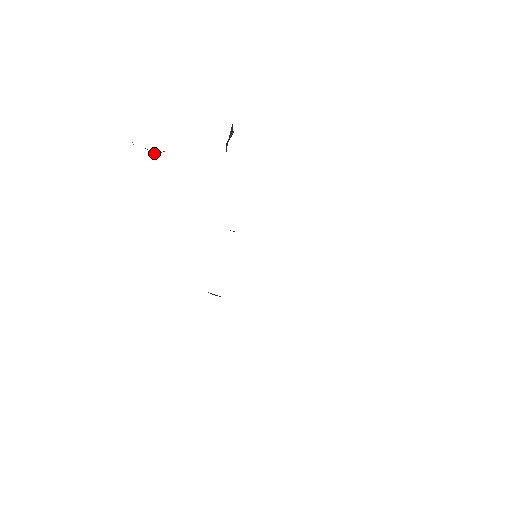
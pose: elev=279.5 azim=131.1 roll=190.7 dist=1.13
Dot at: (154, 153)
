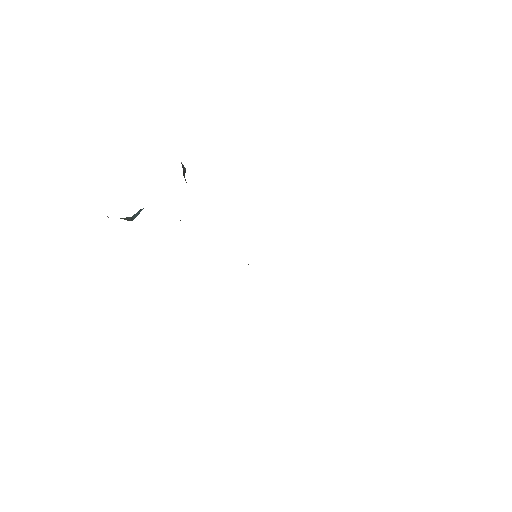
Dot at: (130, 220)
